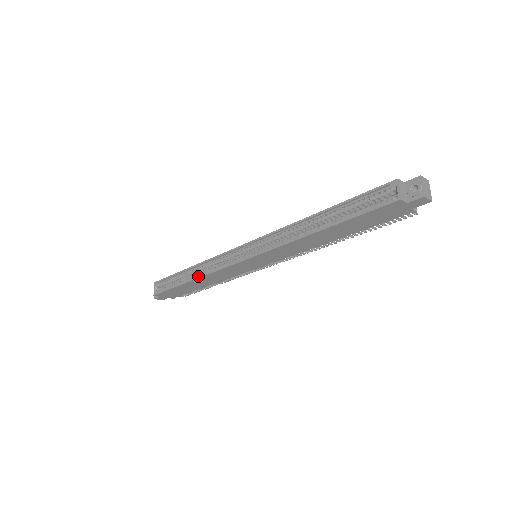
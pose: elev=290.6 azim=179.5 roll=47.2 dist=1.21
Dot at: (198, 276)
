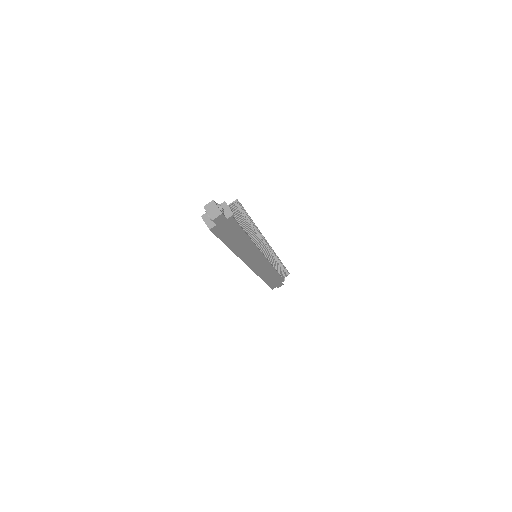
Dot at: occluded
